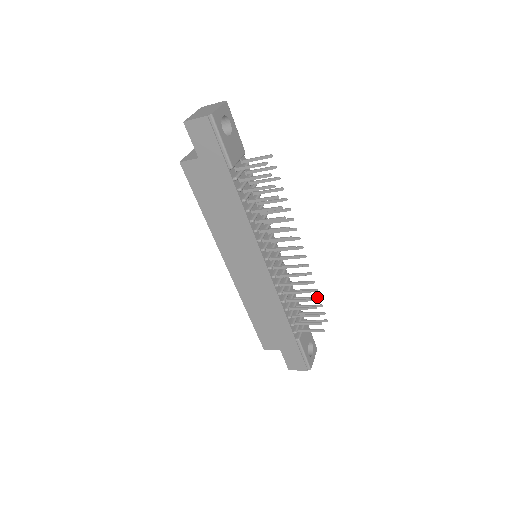
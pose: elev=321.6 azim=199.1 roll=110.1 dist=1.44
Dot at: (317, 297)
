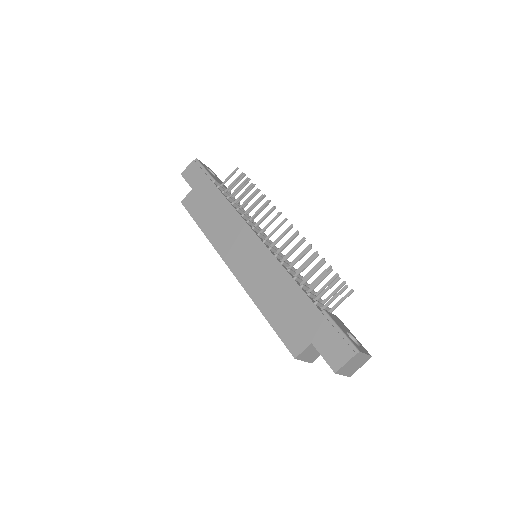
Dot at: (328, 267)
